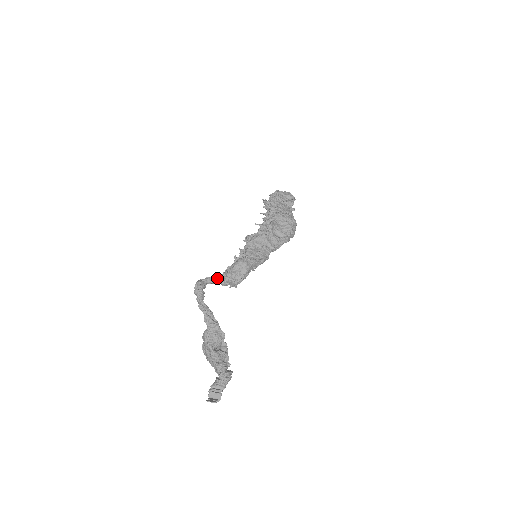
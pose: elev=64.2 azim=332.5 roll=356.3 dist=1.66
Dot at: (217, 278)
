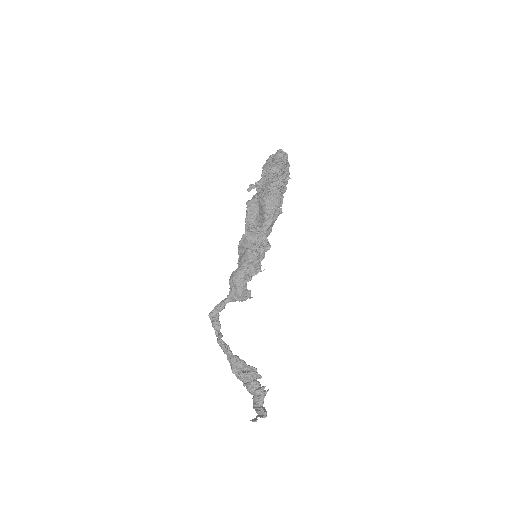
Dot at: (221, 304)
